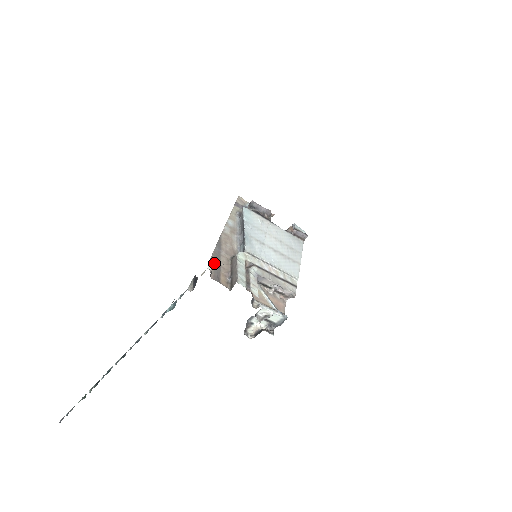
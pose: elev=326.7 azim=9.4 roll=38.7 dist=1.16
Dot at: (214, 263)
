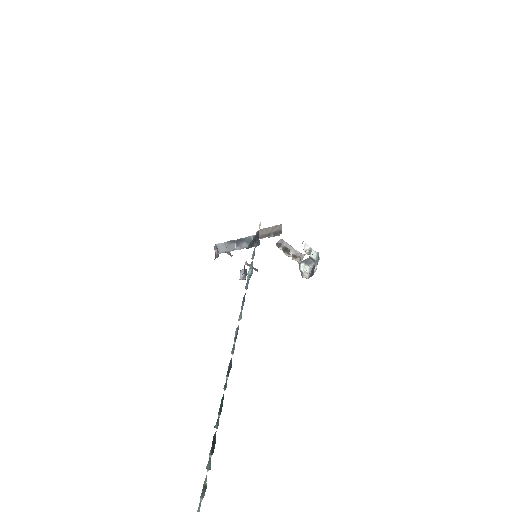
Dot at: occluded
